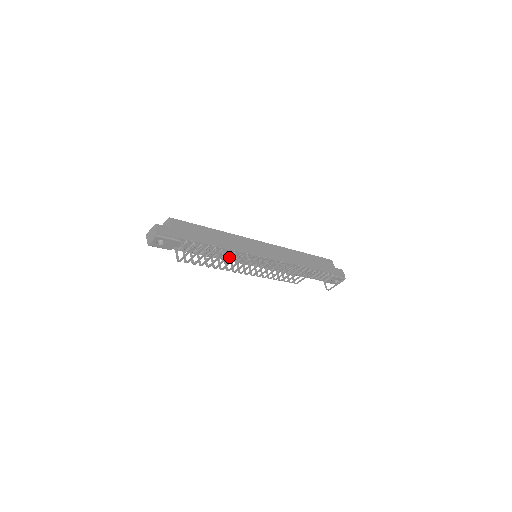
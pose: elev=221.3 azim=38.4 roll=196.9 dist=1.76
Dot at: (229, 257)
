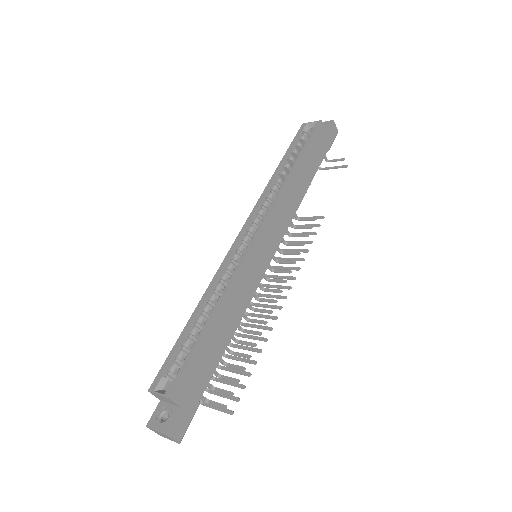
Dot at: occluded
